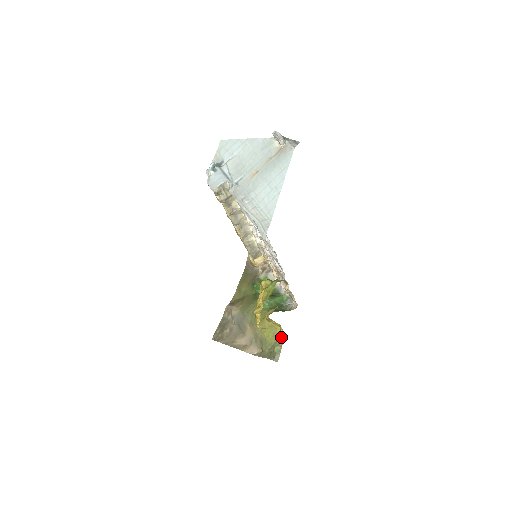
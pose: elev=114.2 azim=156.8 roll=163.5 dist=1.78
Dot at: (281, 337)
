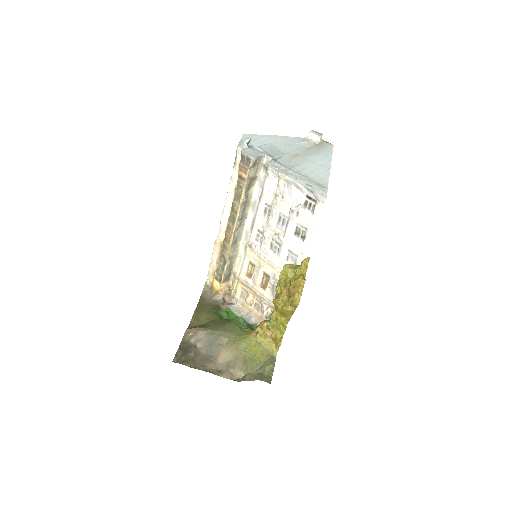
Dot at: (272, 356)
